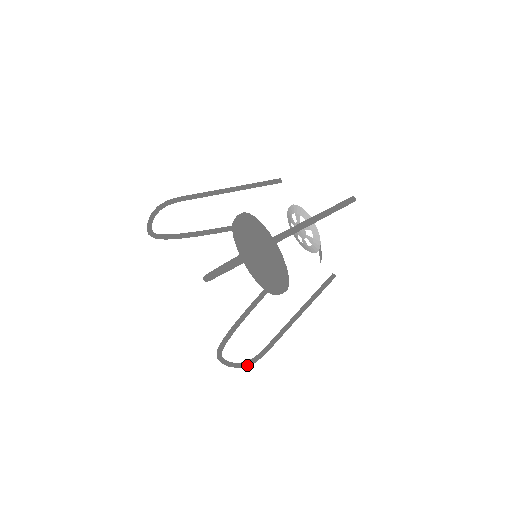
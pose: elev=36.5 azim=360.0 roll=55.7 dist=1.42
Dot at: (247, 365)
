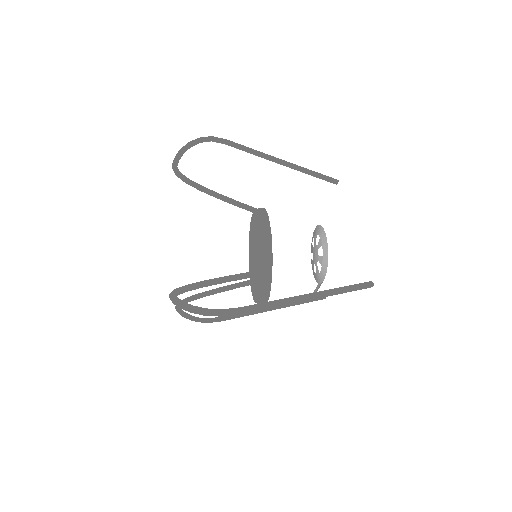
Dot at: occluded
